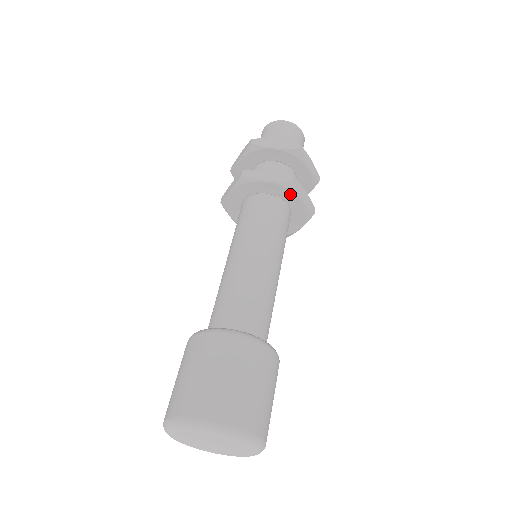
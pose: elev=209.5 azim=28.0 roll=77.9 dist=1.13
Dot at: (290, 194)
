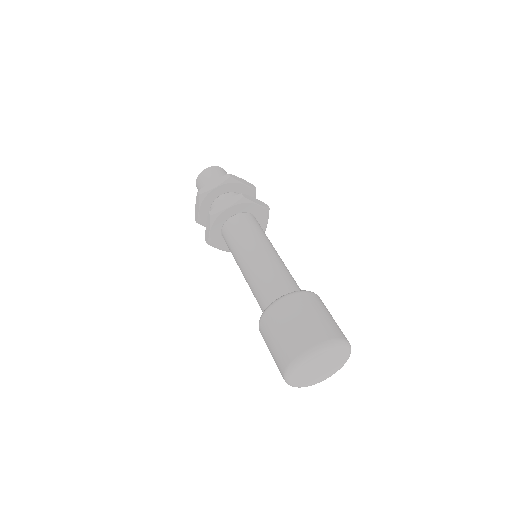
Dot at: (247, 205)
